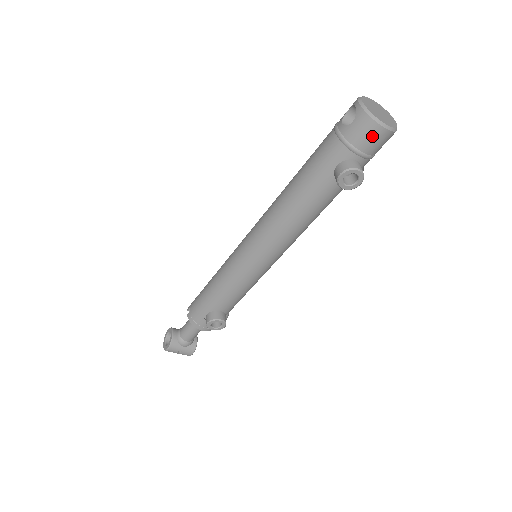
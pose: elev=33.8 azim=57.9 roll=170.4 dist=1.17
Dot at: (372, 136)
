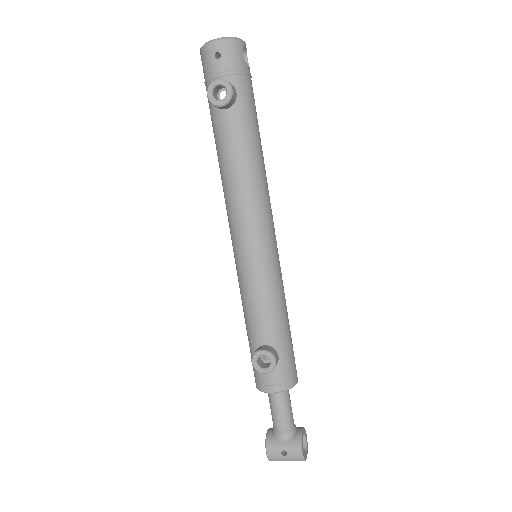
Dot at: (213, 55)
